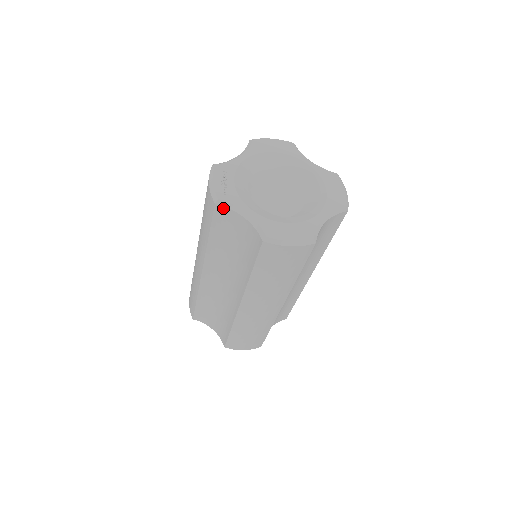
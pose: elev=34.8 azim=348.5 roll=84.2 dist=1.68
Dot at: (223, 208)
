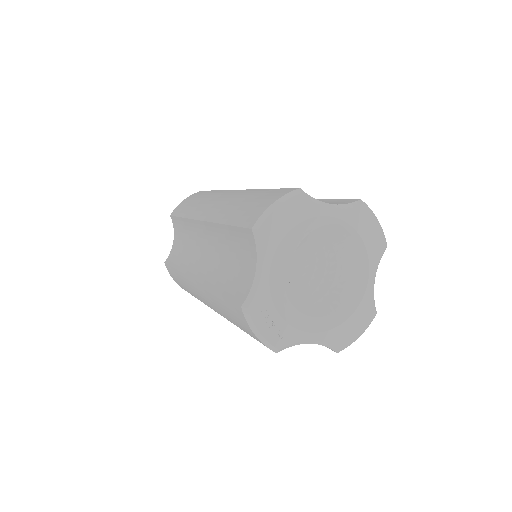
Dot at: (283, 348)
